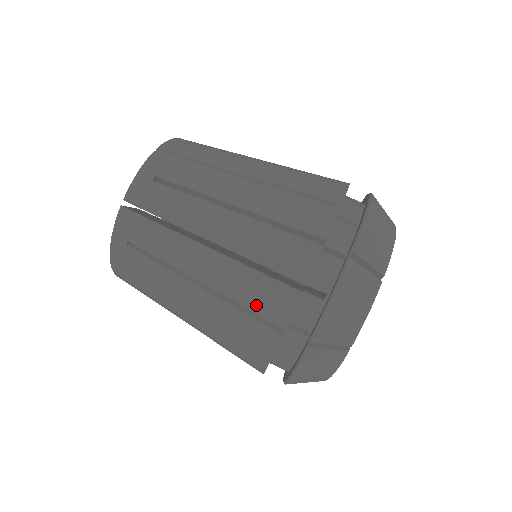
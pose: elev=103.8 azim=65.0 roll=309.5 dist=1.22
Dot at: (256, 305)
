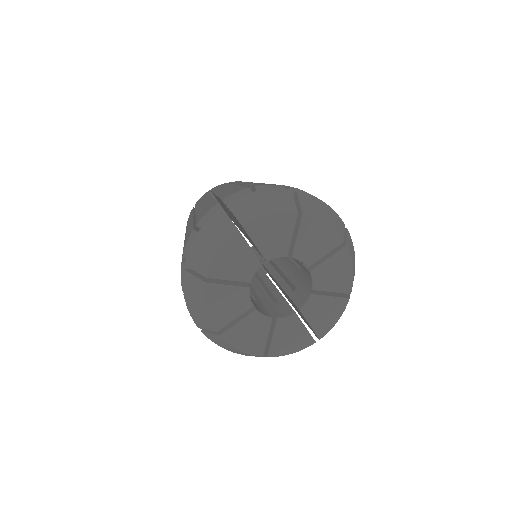
Dot at: (224, 195)
